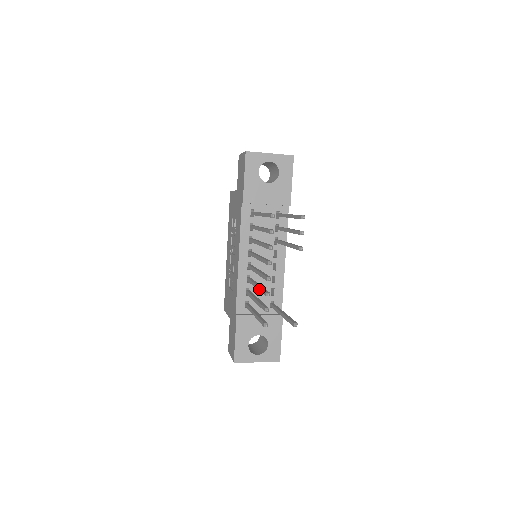
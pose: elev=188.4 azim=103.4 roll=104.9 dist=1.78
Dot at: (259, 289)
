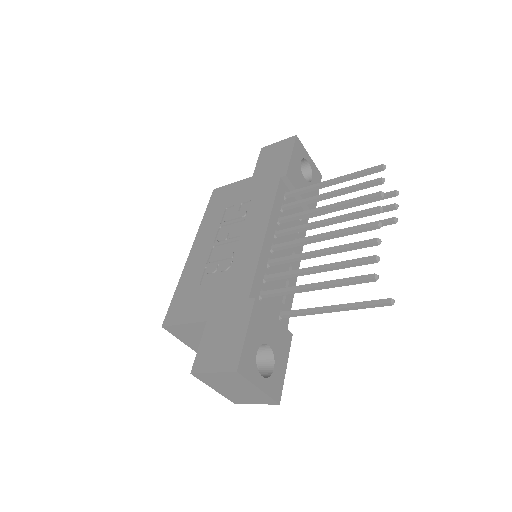
Dot at: (341, 246)
